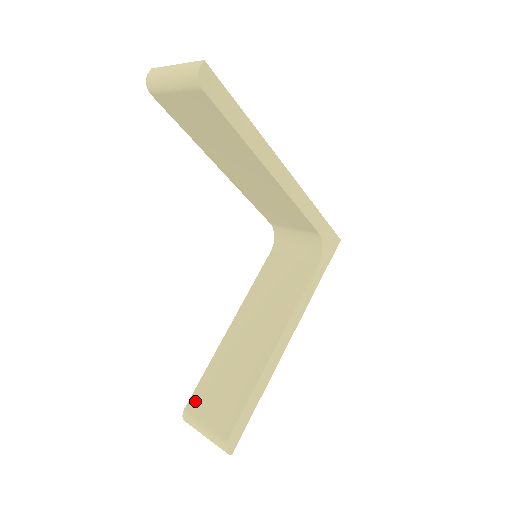
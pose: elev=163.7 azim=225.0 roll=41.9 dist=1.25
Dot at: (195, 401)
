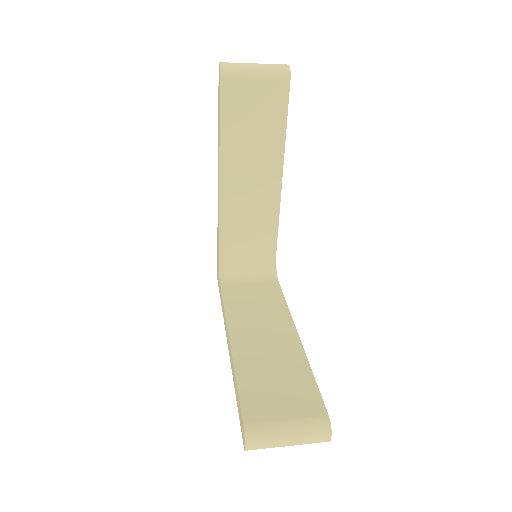
Dot at: (252, 409)
